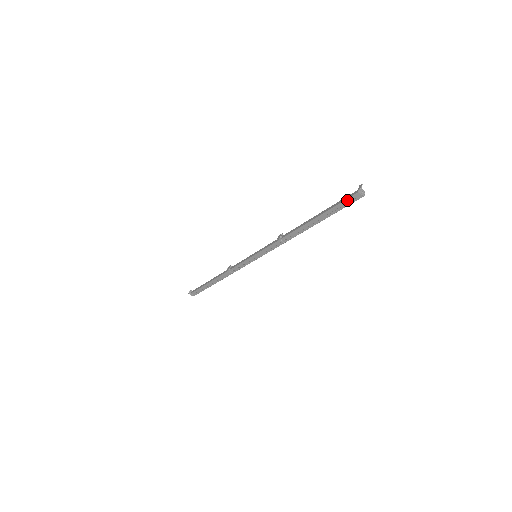
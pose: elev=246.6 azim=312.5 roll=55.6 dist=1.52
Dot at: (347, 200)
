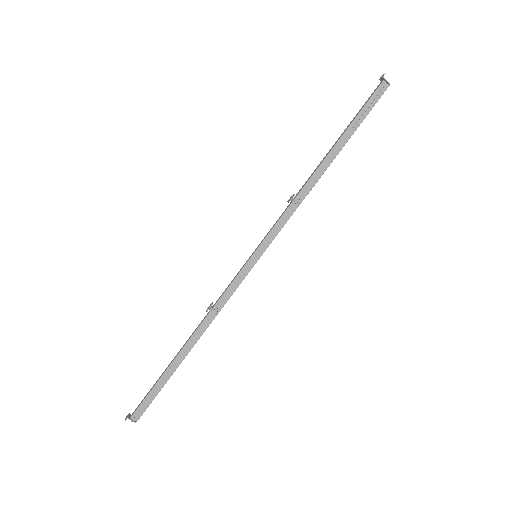
Dot at: (372, 97)
